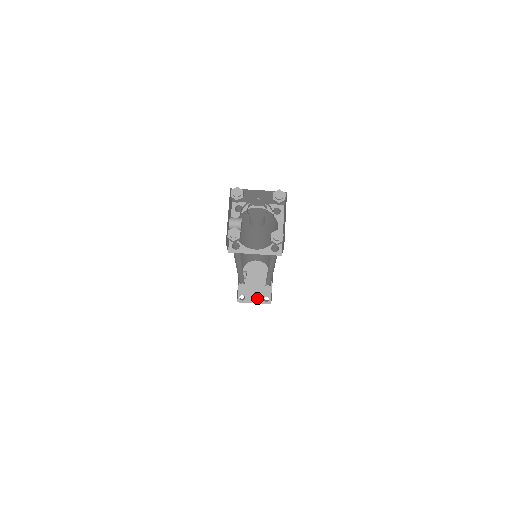
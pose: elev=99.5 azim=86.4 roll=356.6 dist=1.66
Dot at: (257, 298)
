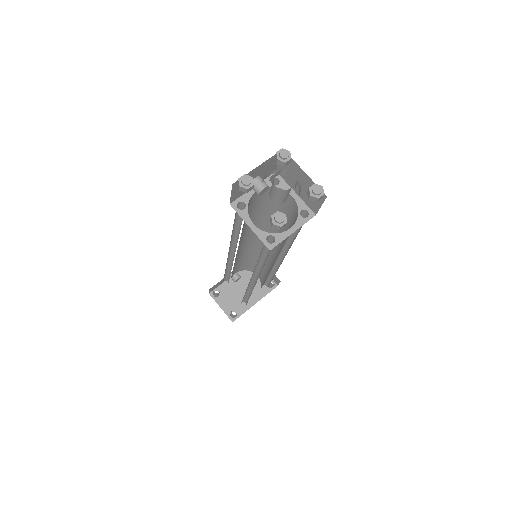
Dot at: (227, 306)
